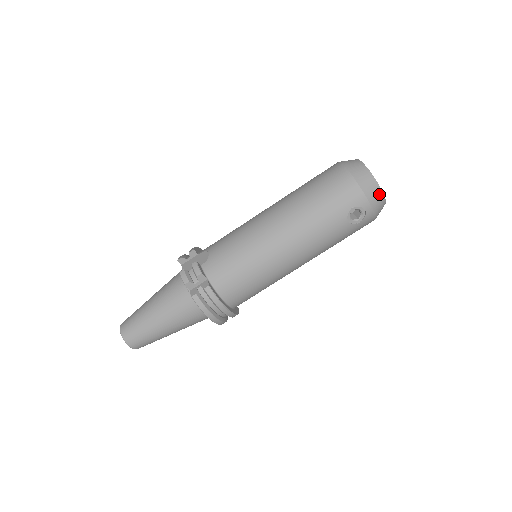
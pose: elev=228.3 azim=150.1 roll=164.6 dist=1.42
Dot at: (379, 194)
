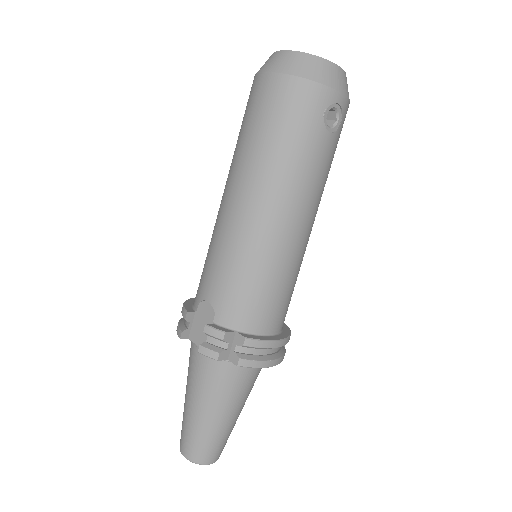
Dot at: (337, 72)
